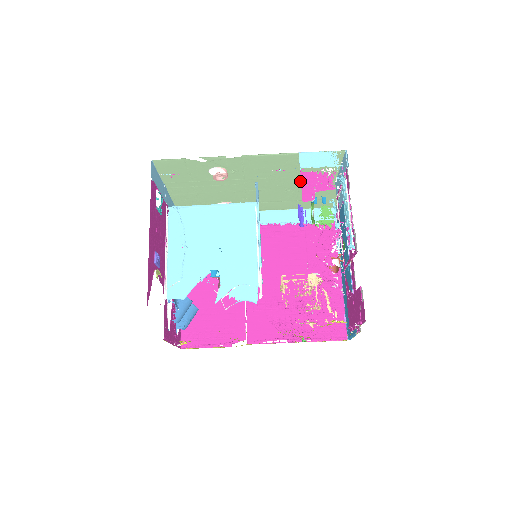
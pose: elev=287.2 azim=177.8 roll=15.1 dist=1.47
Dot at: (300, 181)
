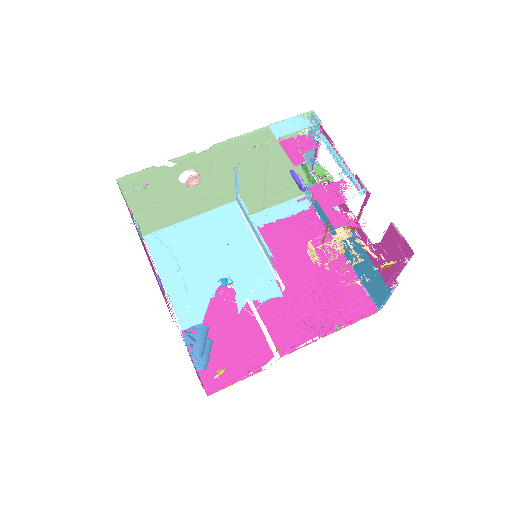
Dot at: (271, 167)
